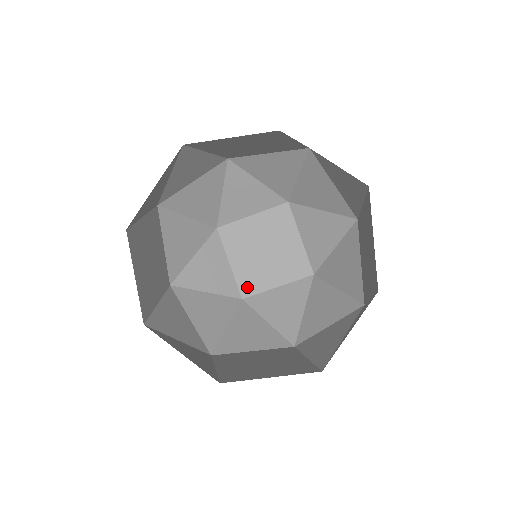
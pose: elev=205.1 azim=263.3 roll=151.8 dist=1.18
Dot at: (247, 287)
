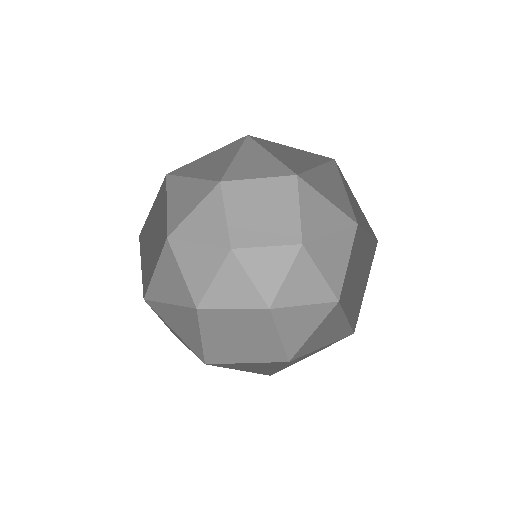
Dot at: (214, 356)
